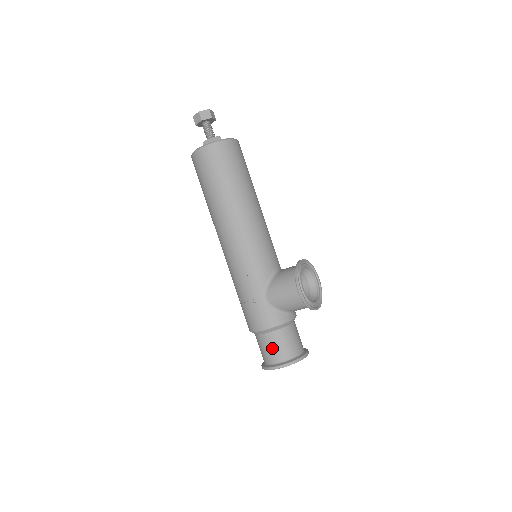
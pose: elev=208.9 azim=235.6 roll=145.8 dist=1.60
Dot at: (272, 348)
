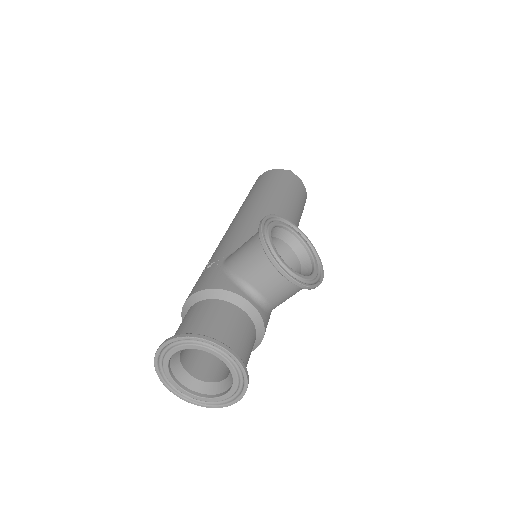
Dot at: (185, 321)
